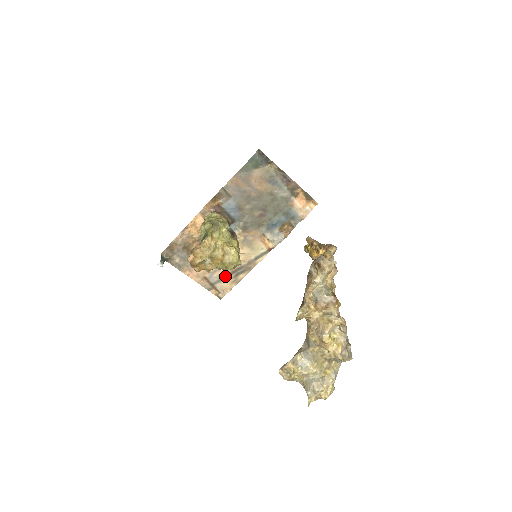
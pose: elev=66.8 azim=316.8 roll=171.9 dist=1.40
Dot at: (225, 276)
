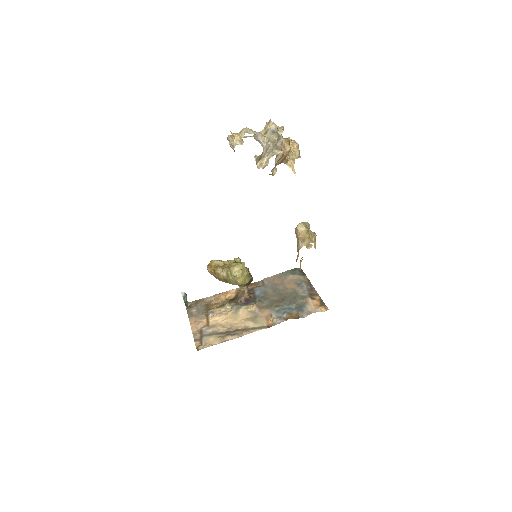
Dot at: (217, 333)
